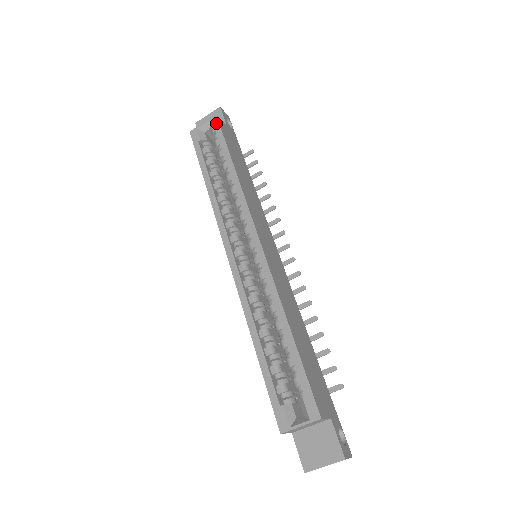
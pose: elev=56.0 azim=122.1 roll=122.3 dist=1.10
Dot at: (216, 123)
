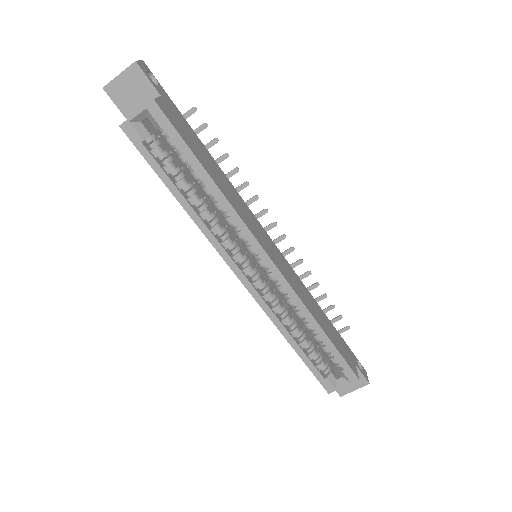
Dot at: (160, 114)
